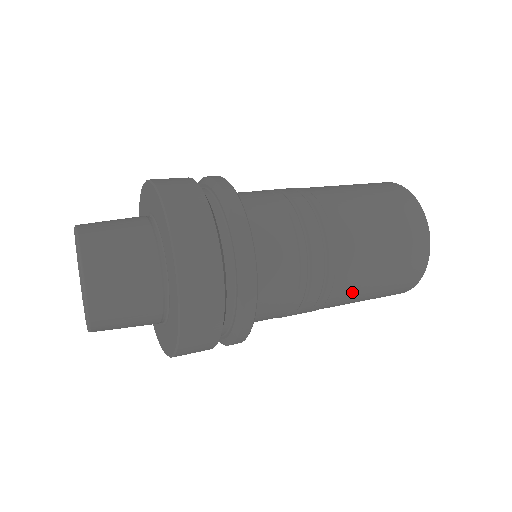
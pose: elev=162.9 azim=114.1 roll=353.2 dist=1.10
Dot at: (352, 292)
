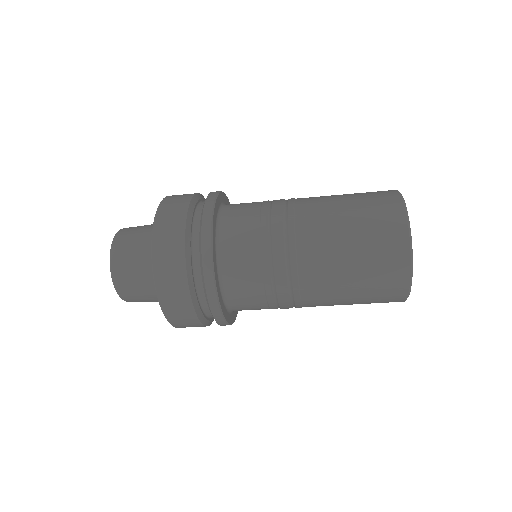
Dot at: (325, 282)
